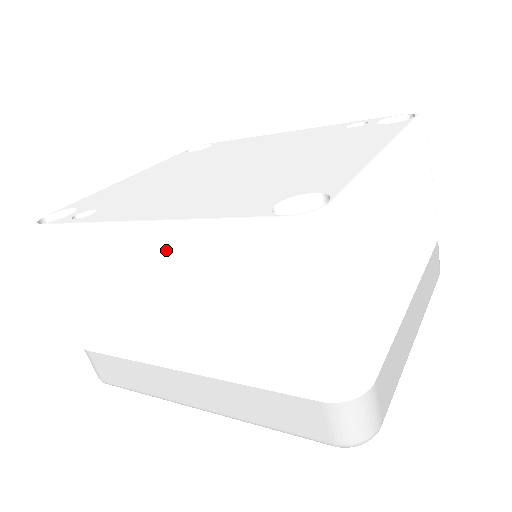
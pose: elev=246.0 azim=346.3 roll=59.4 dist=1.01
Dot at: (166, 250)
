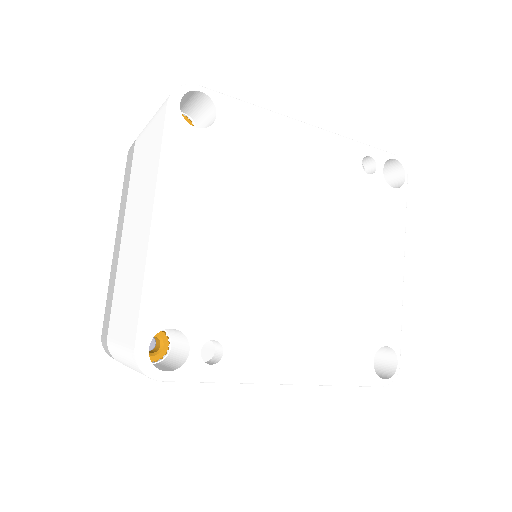
Dot at: occluded
